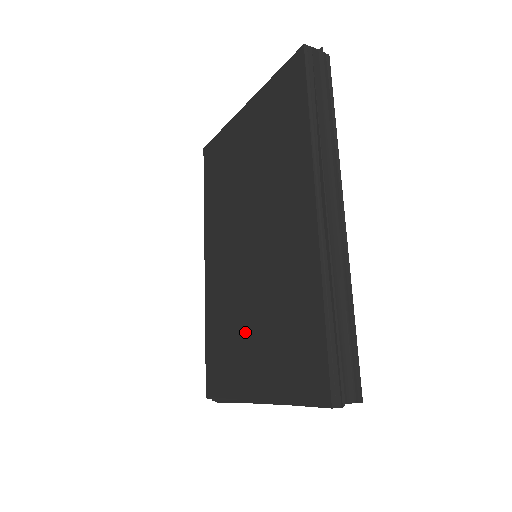
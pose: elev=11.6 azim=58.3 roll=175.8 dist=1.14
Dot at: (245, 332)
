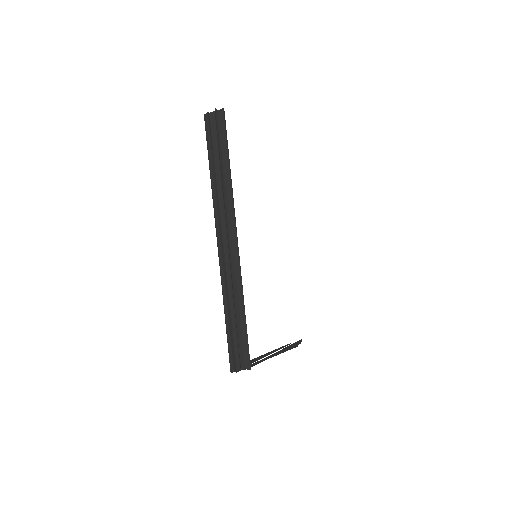
Dot at: occluded
